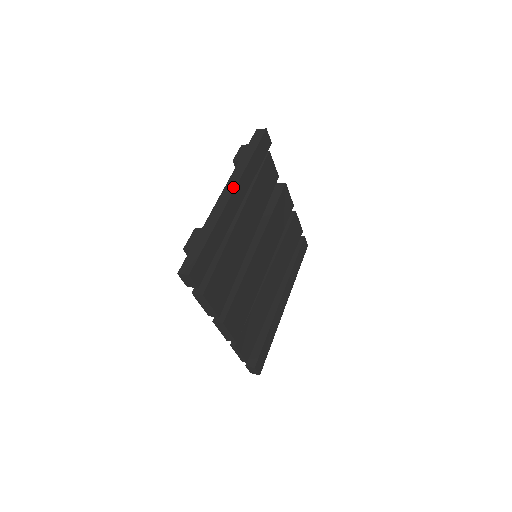
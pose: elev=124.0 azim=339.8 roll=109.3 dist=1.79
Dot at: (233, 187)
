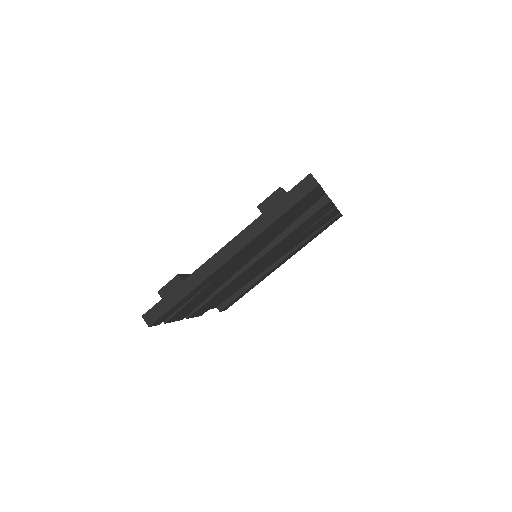
Dot at: (234, 251)
